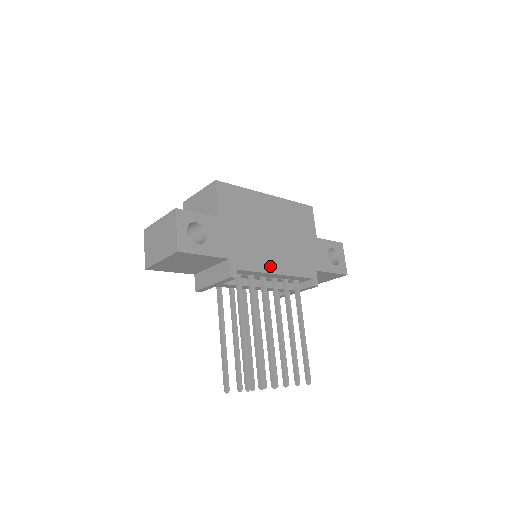
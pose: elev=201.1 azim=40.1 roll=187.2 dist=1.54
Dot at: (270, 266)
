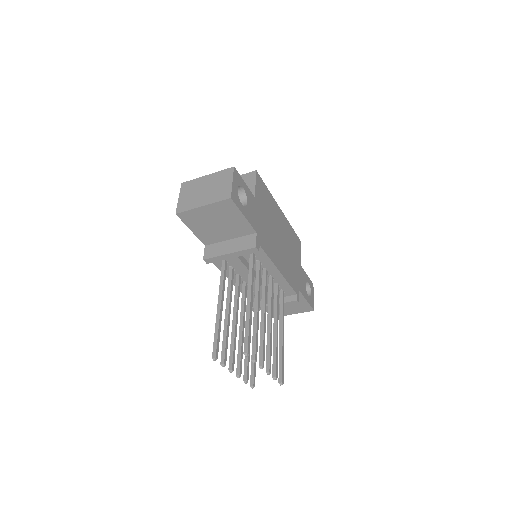
Dot at: (277, 261)
